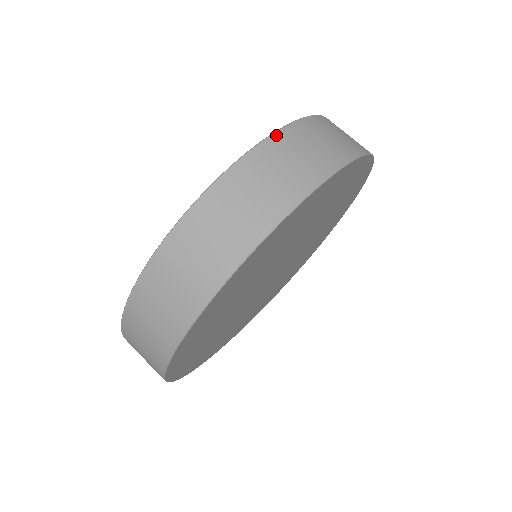
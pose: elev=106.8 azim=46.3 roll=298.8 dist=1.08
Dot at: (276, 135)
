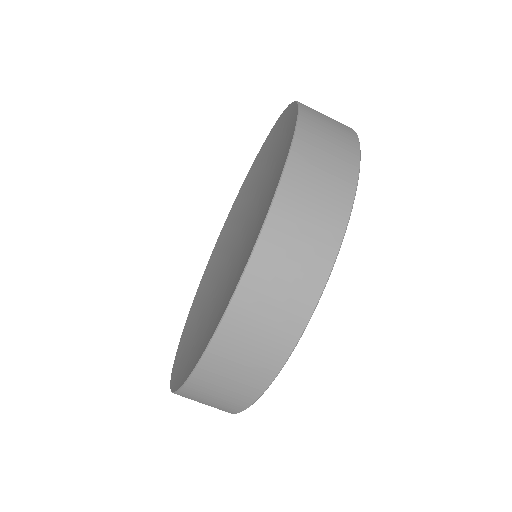
Dot at: (290, 165)
